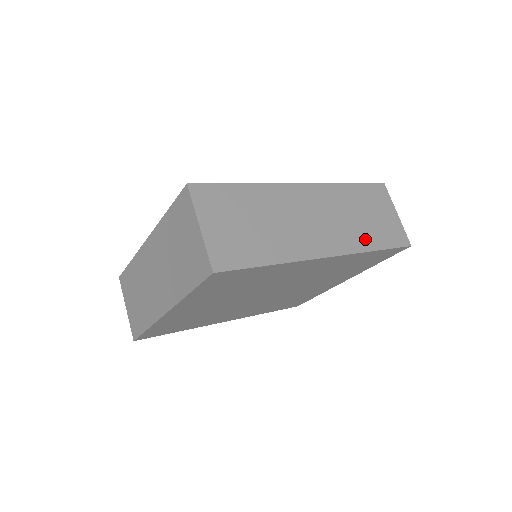
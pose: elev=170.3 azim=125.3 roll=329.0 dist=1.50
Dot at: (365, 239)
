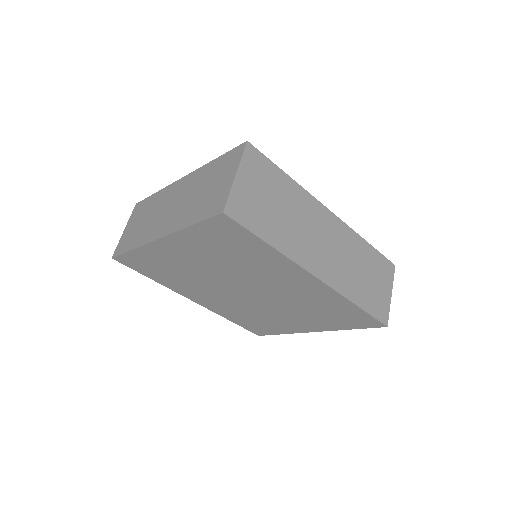
Dot at: (354, 290)
